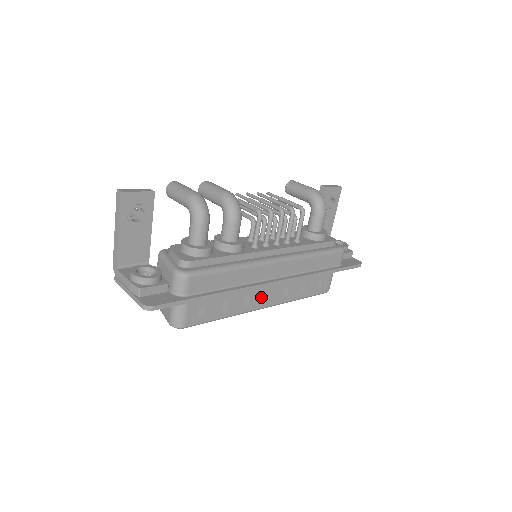
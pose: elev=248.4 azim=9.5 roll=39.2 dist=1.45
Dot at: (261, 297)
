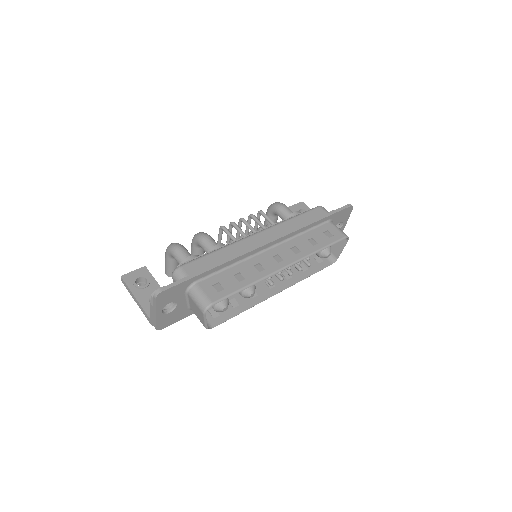
Dot at: (271, 261)
